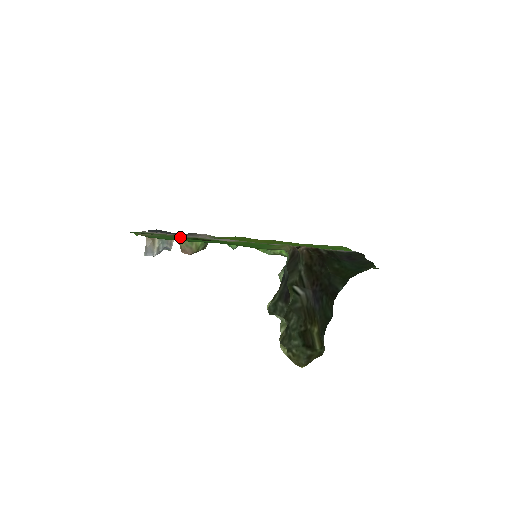
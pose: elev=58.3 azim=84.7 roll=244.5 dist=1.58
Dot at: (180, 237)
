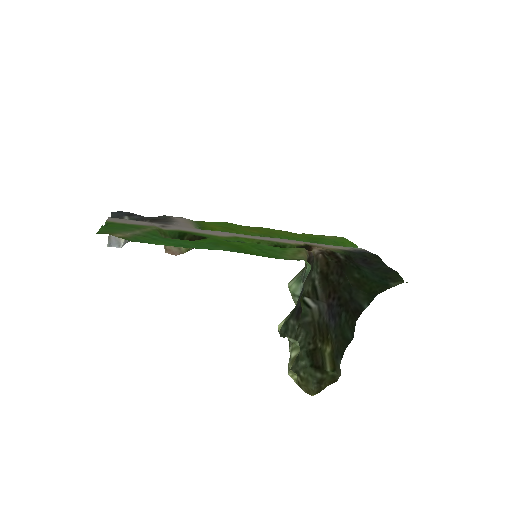
Dot at: (162, 230)
